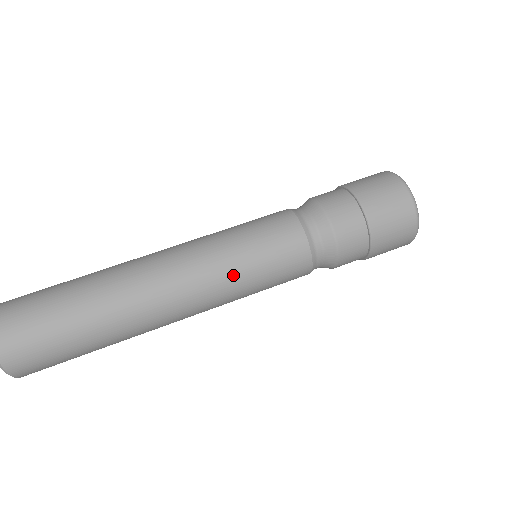
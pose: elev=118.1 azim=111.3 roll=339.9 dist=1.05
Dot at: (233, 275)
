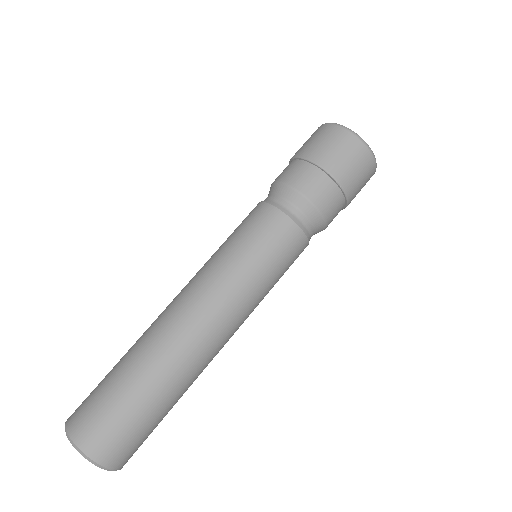
Dot at: (251, 286)
